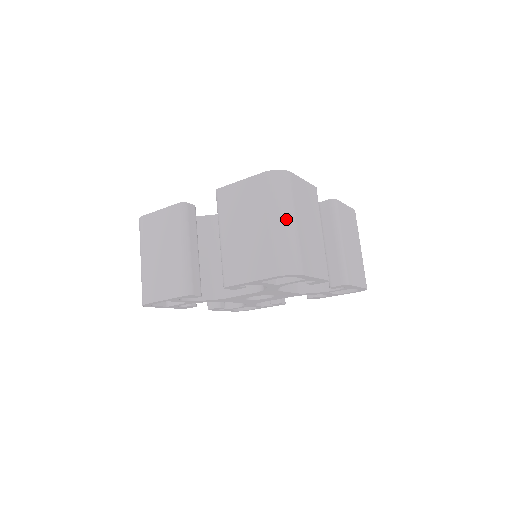
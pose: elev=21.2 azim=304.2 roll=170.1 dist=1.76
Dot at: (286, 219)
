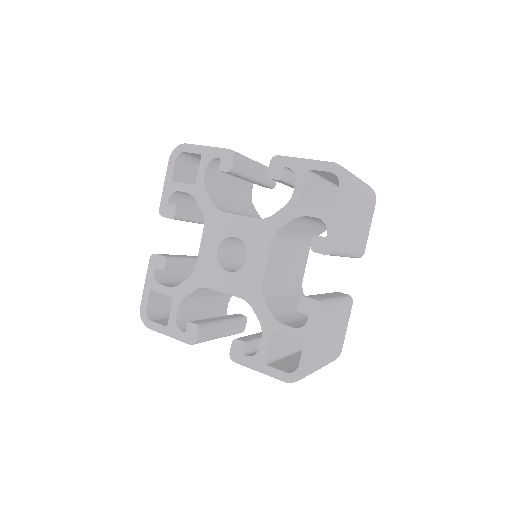
Dot at: occluded
